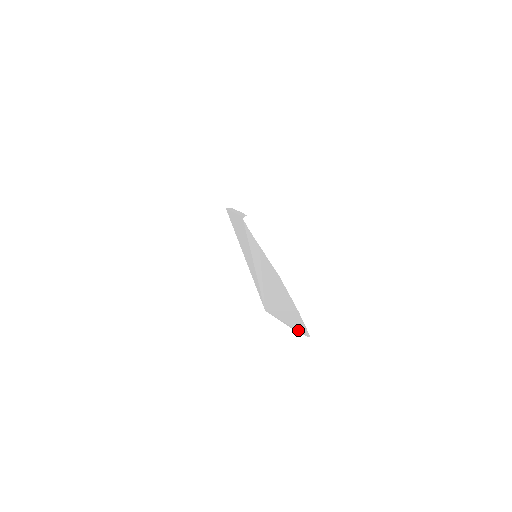
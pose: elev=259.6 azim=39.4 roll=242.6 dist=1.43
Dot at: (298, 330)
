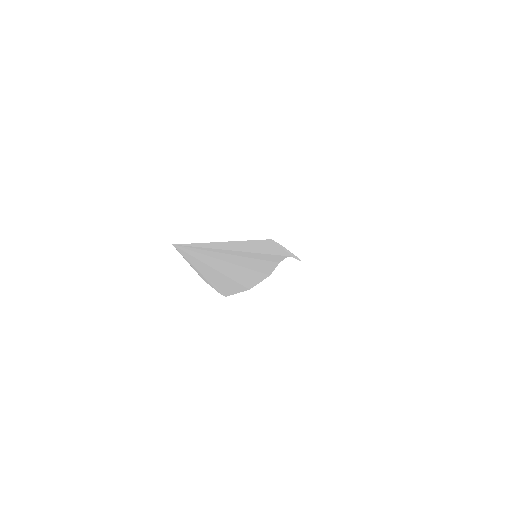
Dot at: (209, 281)
